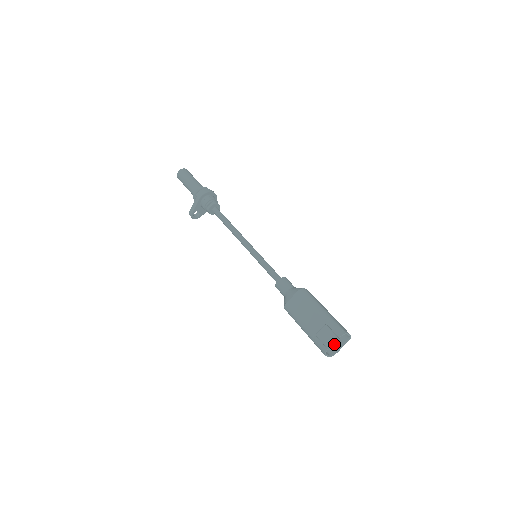
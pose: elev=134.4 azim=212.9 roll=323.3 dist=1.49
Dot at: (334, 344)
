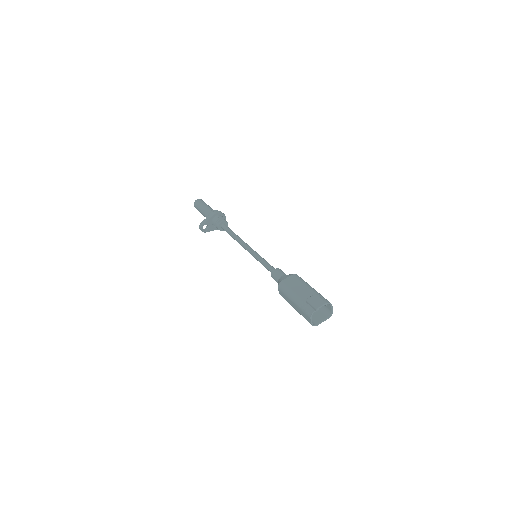
Dot at: occluded
